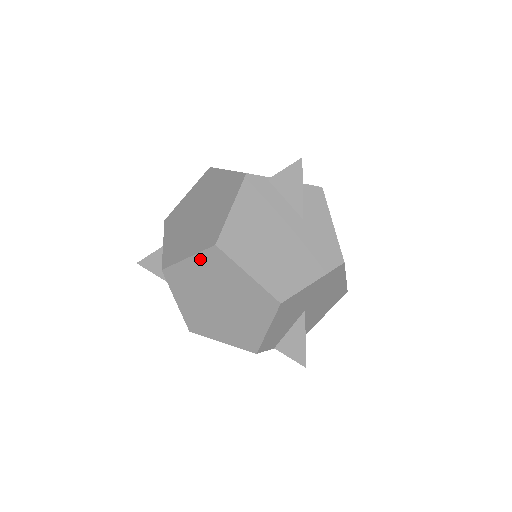
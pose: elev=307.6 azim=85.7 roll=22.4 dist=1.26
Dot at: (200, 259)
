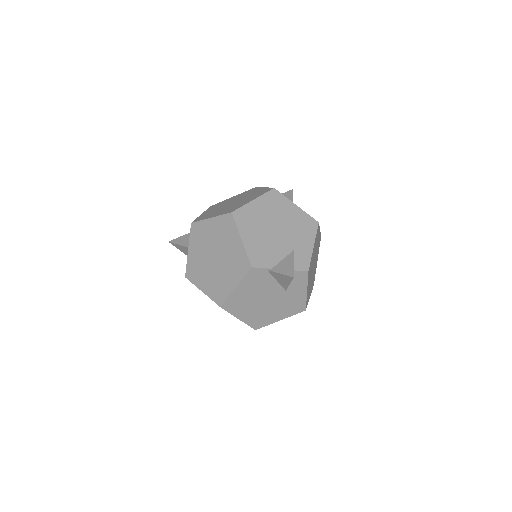
Dot at: occluded
